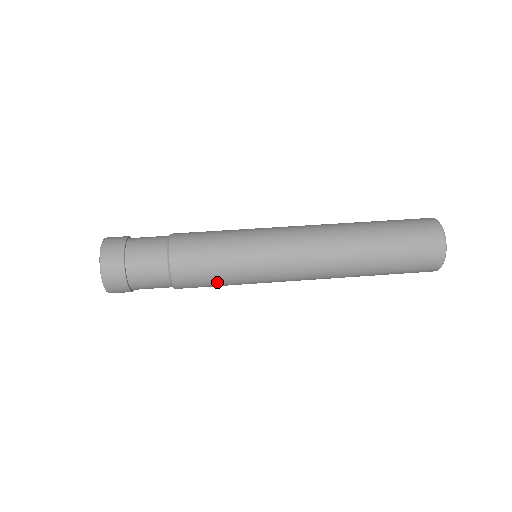
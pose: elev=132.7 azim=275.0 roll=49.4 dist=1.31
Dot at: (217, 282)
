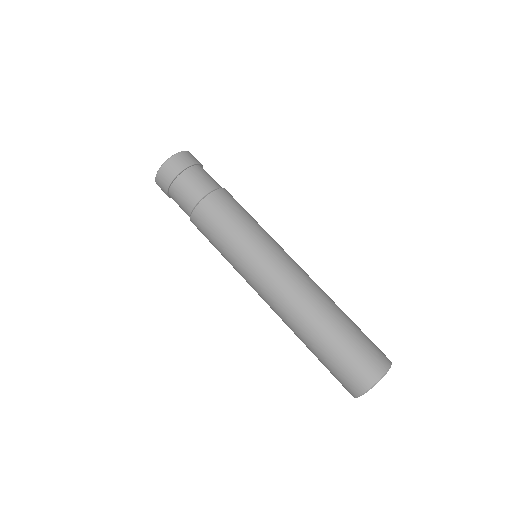
Dot at: (218, 238)
